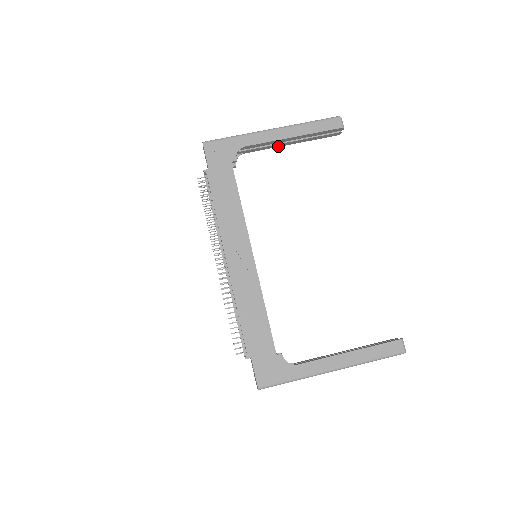
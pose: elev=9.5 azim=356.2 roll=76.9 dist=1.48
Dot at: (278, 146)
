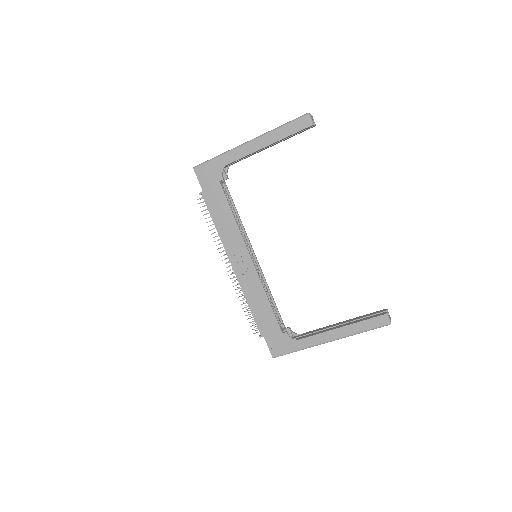
Dot at: (260, 151)
